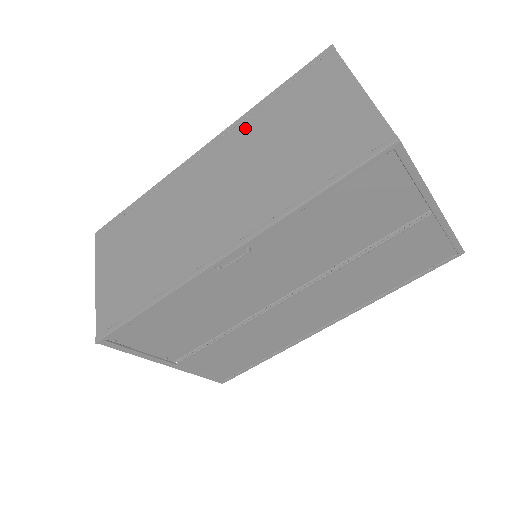
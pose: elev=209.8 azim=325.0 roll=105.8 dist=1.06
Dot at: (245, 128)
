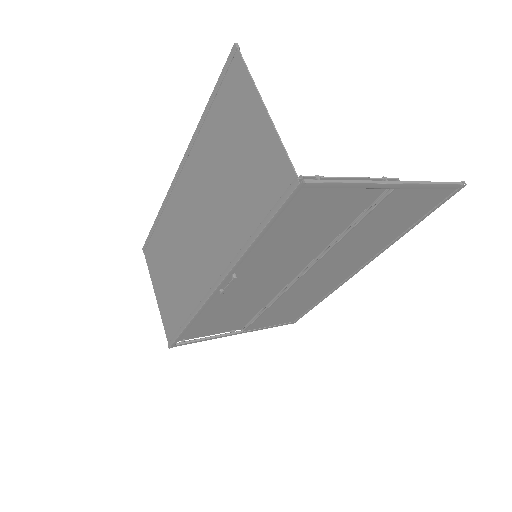
Dot at: (198, 150)
